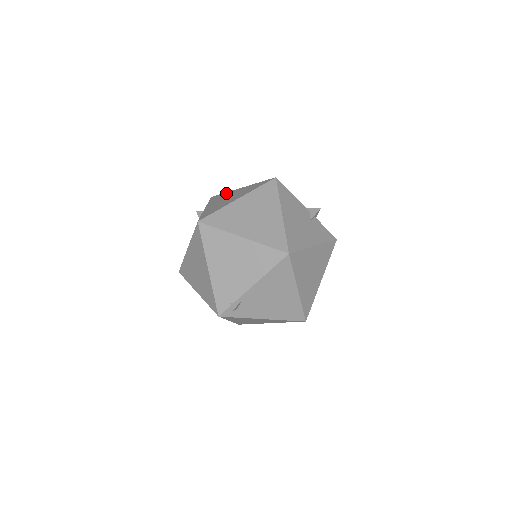
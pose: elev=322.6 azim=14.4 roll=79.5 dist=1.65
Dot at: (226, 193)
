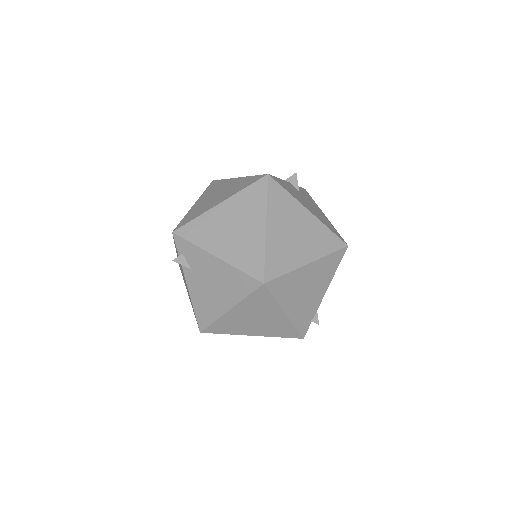
Dot at: (203, 219)
